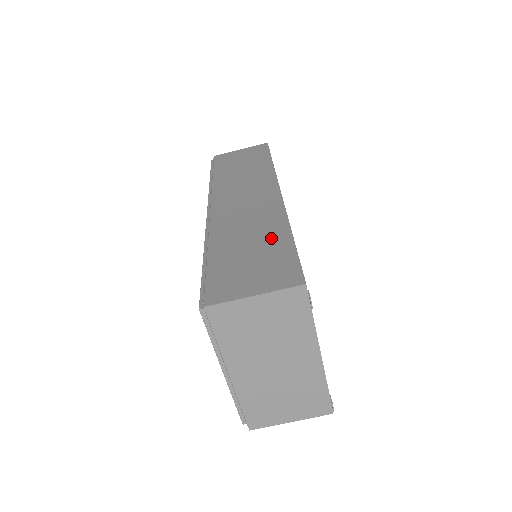
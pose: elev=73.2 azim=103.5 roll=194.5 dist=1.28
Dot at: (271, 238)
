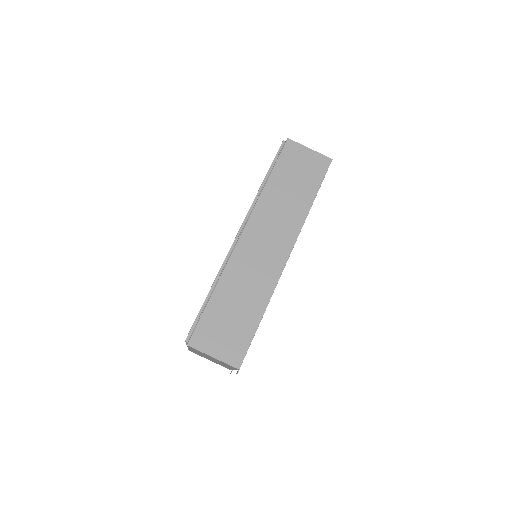
Dot at: (250, 311)
